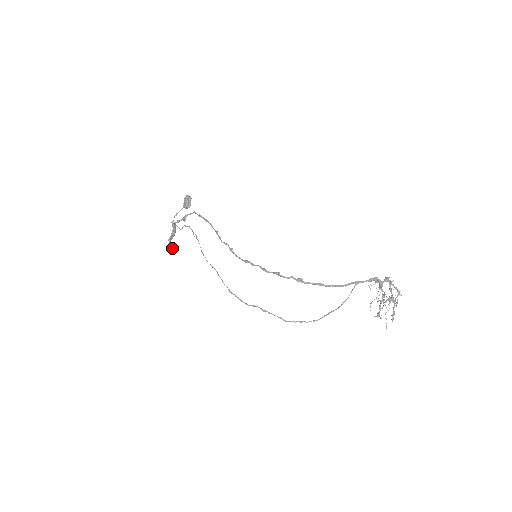
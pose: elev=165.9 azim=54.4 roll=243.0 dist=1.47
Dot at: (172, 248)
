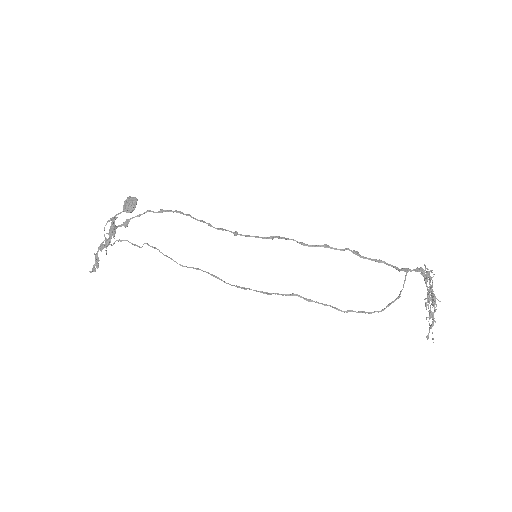
Dot at: (98, 267)
